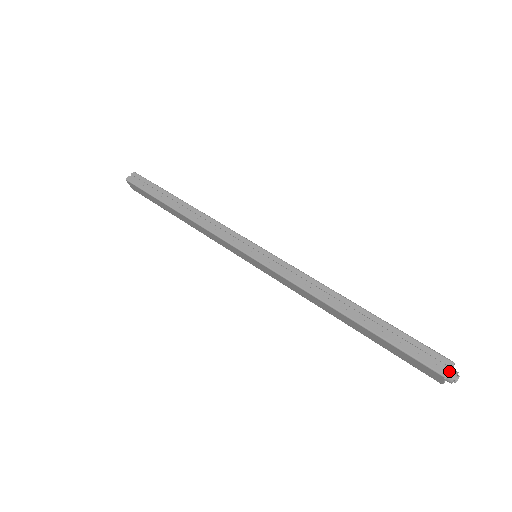
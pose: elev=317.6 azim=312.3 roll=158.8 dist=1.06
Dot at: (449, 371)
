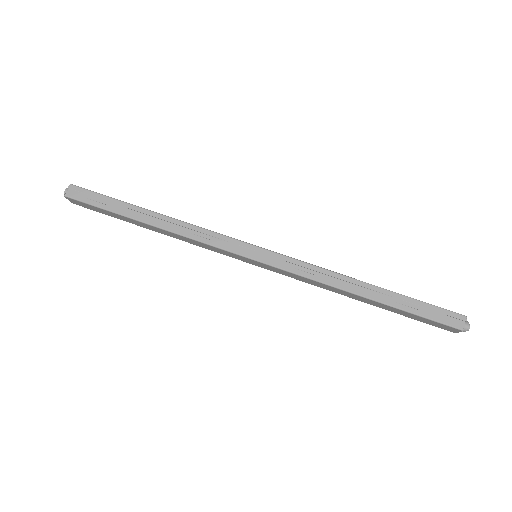
Dot at: (464, 324)
